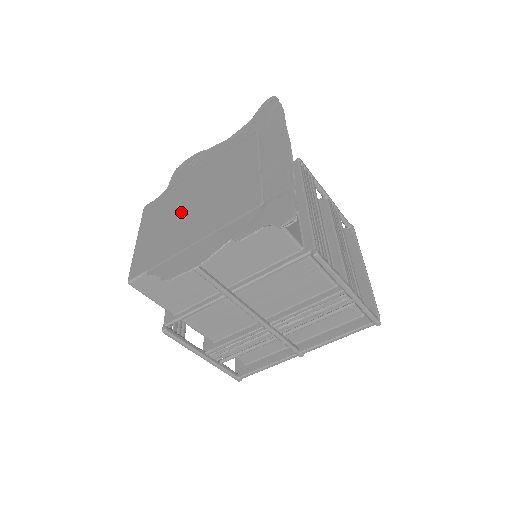
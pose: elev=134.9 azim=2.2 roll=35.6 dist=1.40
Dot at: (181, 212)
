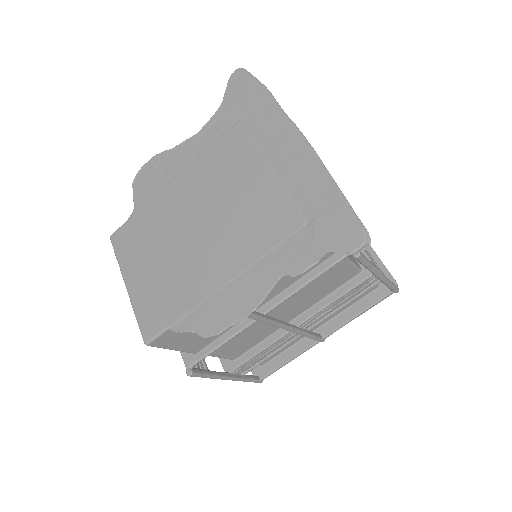
Dot at: (179, 241)
